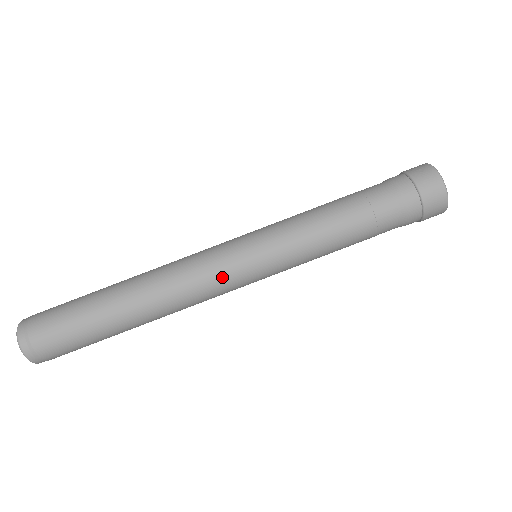
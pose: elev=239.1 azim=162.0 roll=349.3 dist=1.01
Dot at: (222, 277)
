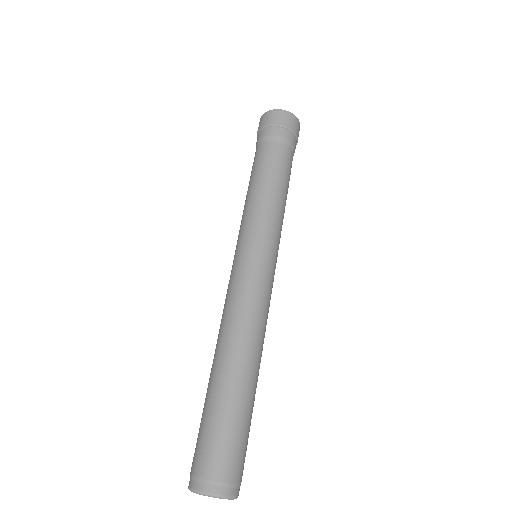
Dot at: (254, 280)
